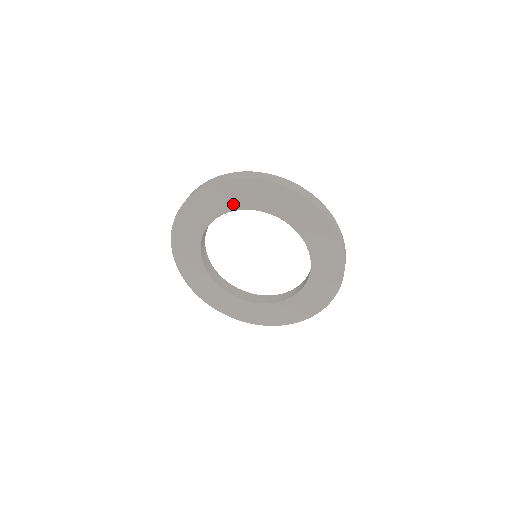
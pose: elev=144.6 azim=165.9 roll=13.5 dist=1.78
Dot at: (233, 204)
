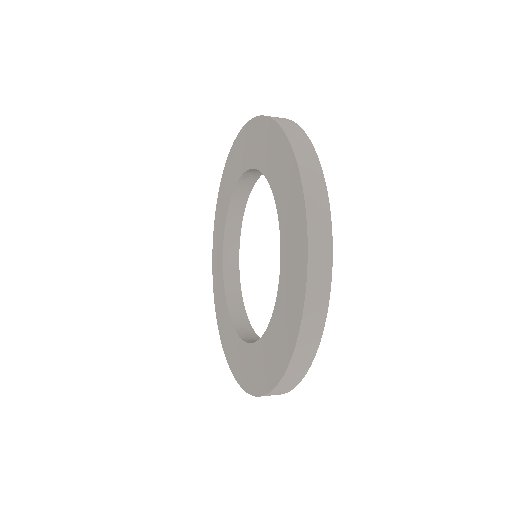
Dot at: (221, 237)
